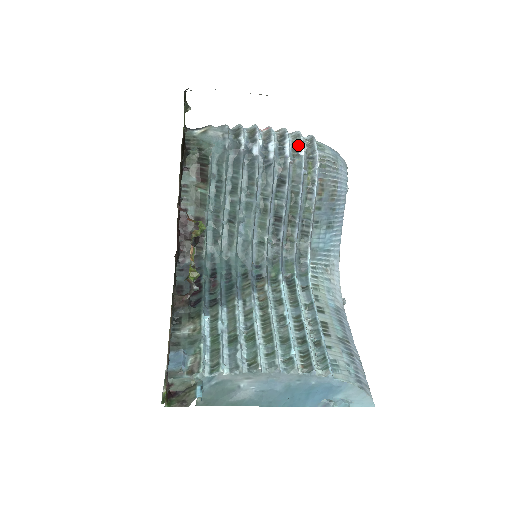
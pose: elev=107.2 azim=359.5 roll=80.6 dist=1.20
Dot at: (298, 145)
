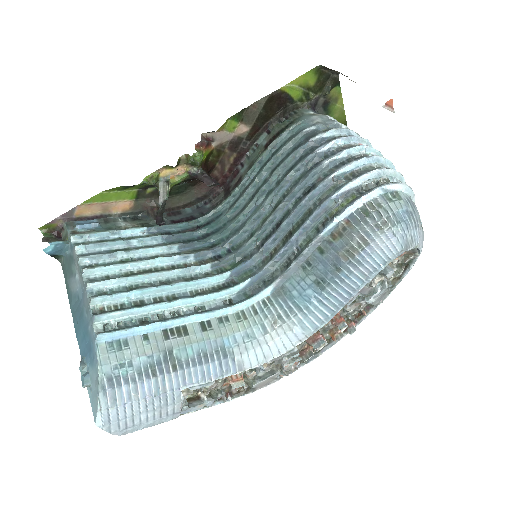
Dot at: (363, 172)
